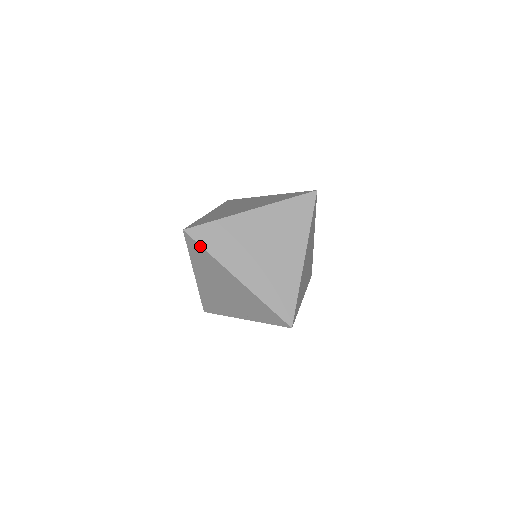
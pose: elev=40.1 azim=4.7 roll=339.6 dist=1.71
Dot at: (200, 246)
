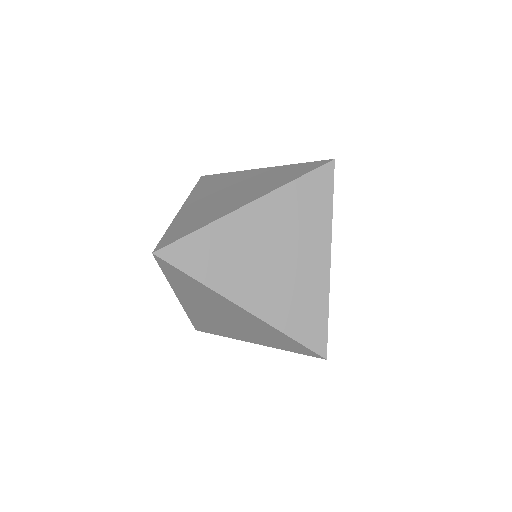
Dot at: (182, 272)
